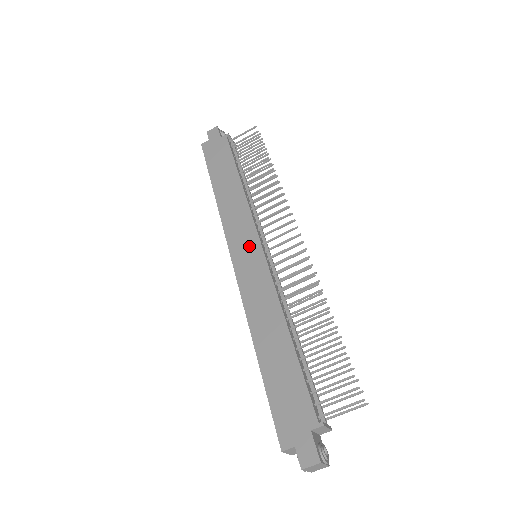
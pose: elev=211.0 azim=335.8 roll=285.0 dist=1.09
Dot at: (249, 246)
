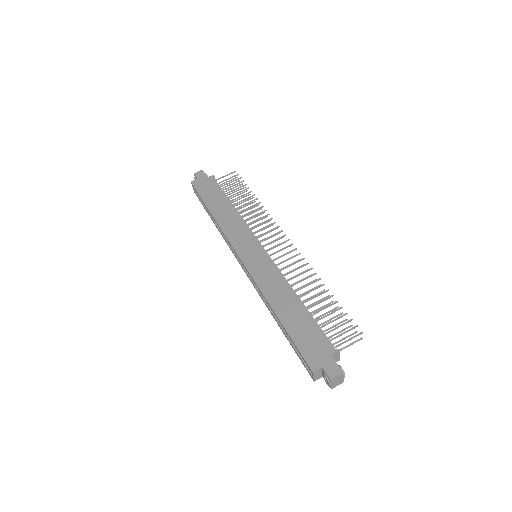
Dot at: (252, 248)
